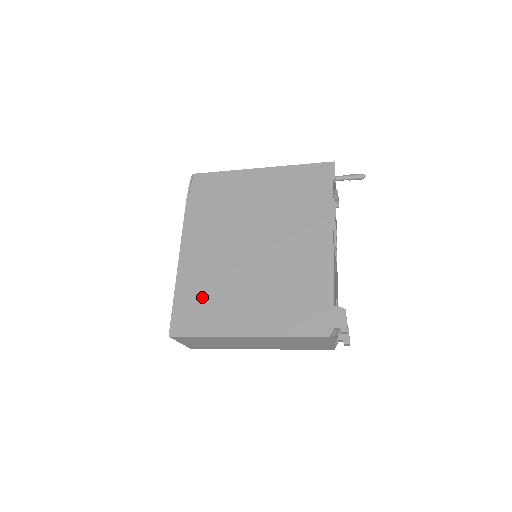
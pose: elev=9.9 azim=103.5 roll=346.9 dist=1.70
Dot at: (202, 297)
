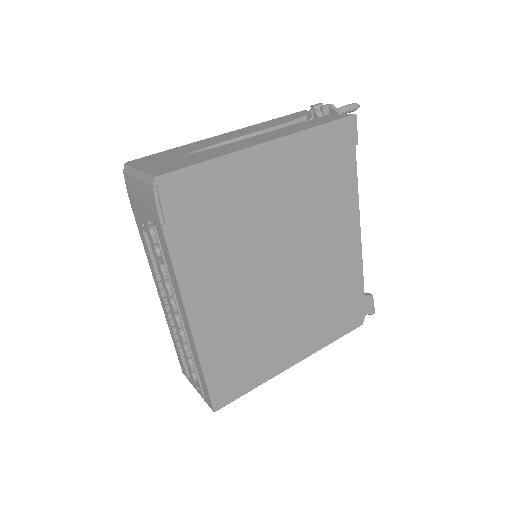
Dot at: (239, 354)
